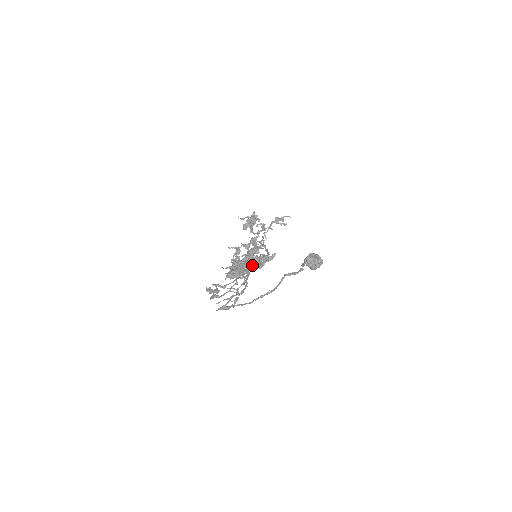
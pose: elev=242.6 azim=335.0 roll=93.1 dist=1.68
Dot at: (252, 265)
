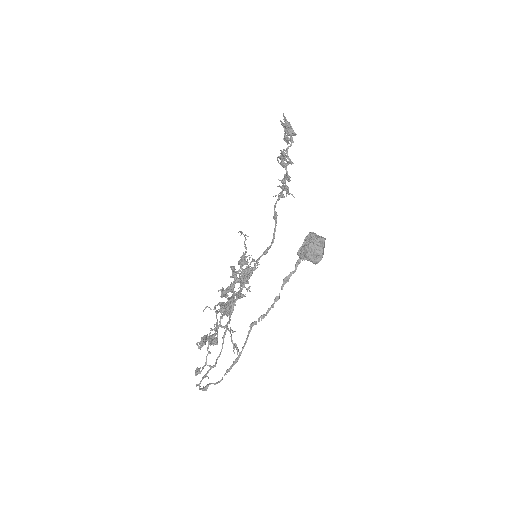
Dot at: occluded
